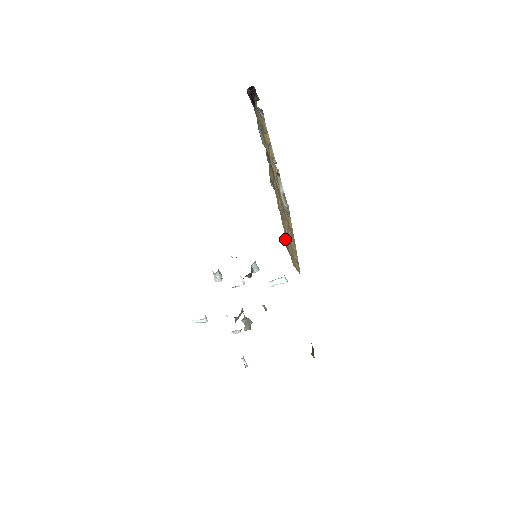
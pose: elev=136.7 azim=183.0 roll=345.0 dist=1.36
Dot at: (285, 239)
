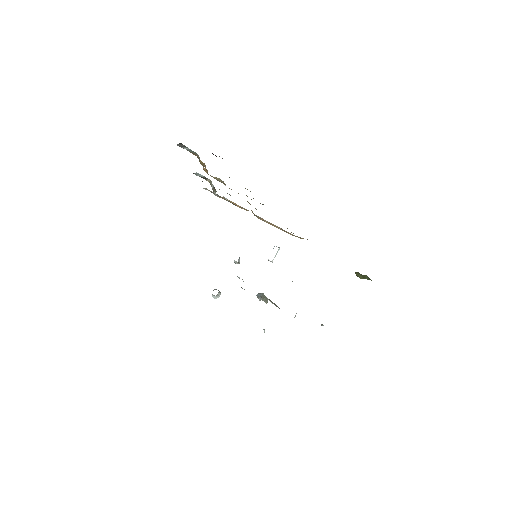
Dot at: occluded
